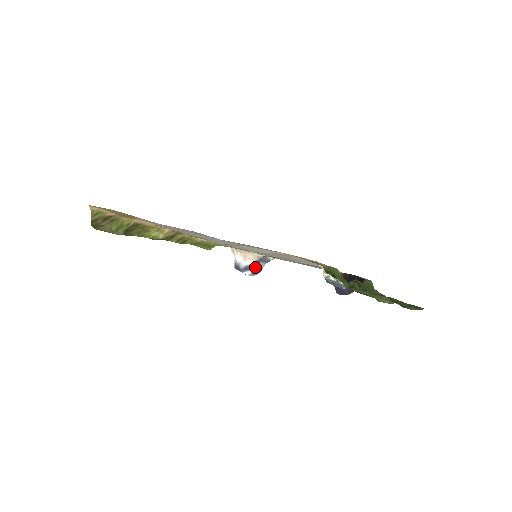
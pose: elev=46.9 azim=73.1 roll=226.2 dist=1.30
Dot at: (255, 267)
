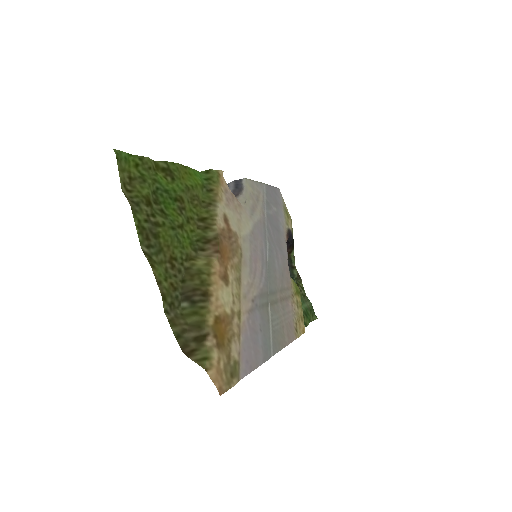
Dot at: occluded
